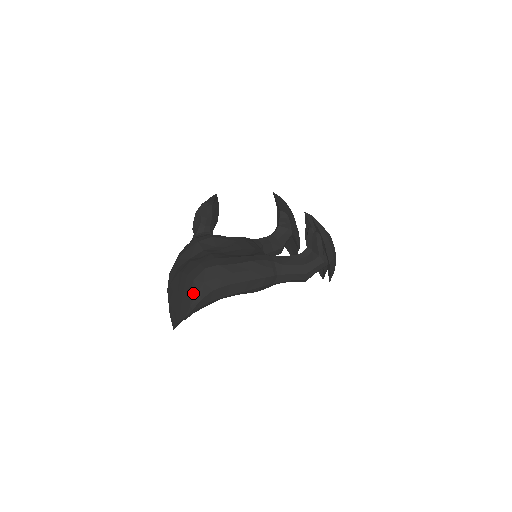
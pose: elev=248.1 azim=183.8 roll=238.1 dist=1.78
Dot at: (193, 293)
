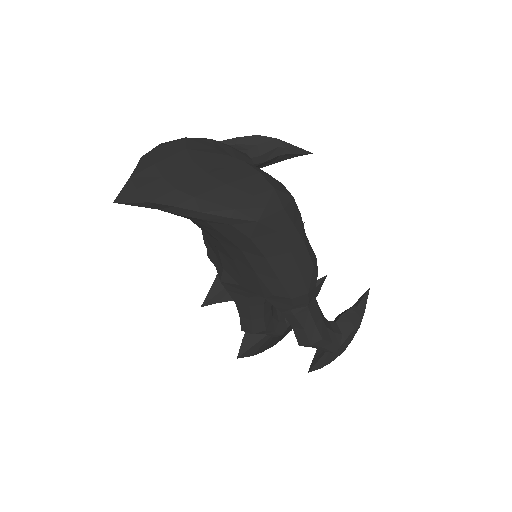
Dot at: (258, 201)
